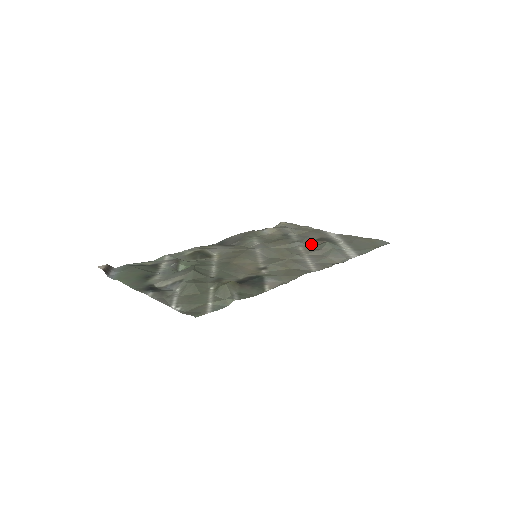
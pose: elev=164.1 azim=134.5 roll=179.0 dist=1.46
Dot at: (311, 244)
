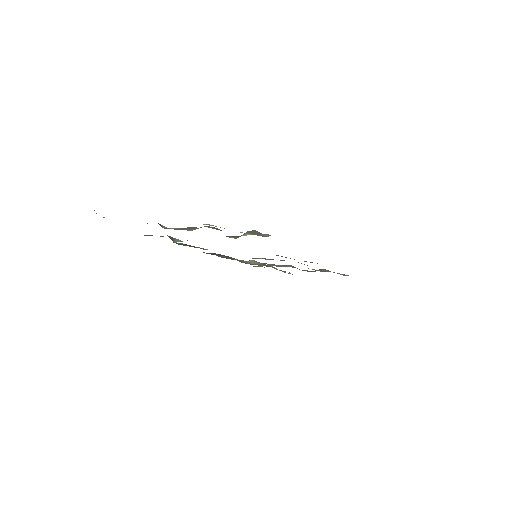
Dot at: occluded
